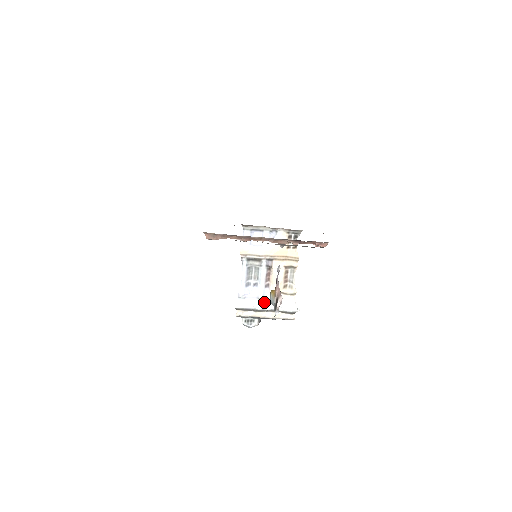
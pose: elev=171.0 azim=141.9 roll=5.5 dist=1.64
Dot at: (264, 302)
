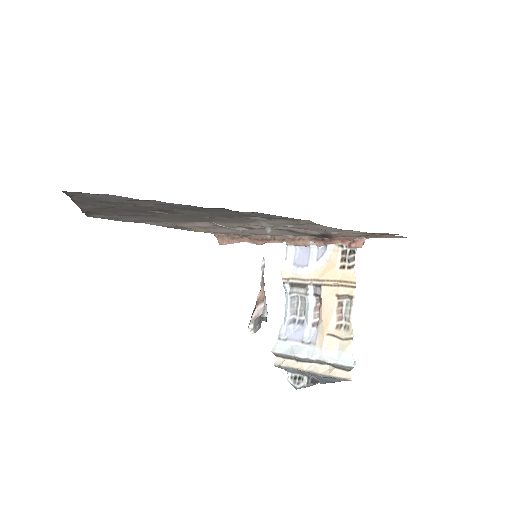
Dot at: (309, 348)
